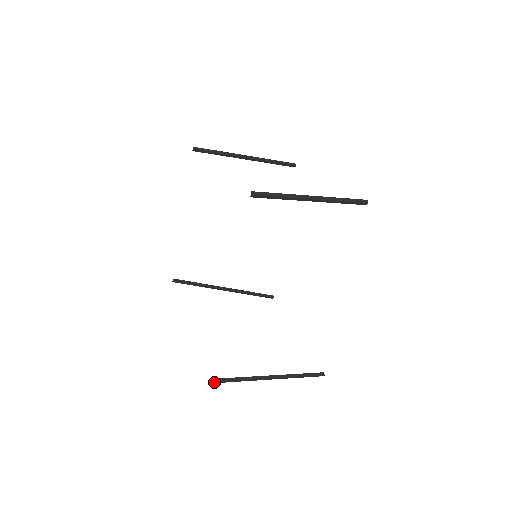
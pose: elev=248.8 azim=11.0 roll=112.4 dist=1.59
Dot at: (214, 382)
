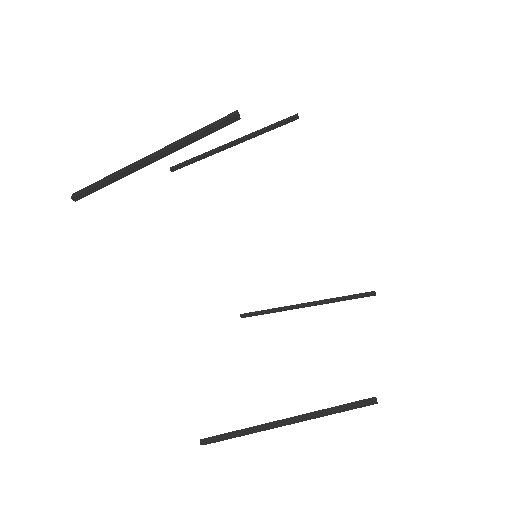
Dot at: (200, 444)
